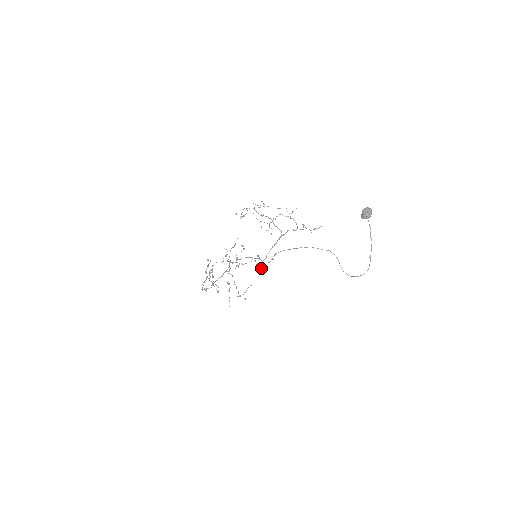
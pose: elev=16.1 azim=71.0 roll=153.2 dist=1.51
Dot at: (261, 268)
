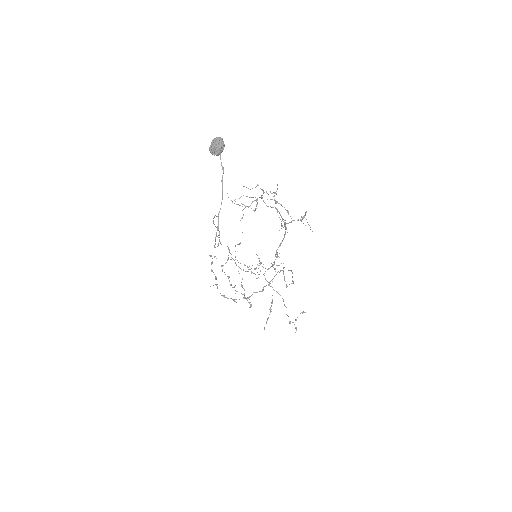
Dot at: occluded
